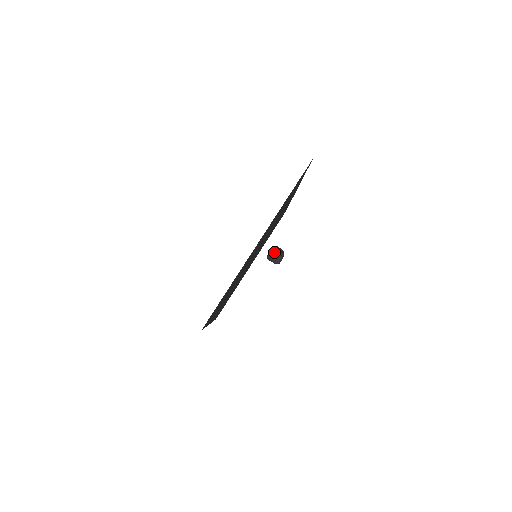
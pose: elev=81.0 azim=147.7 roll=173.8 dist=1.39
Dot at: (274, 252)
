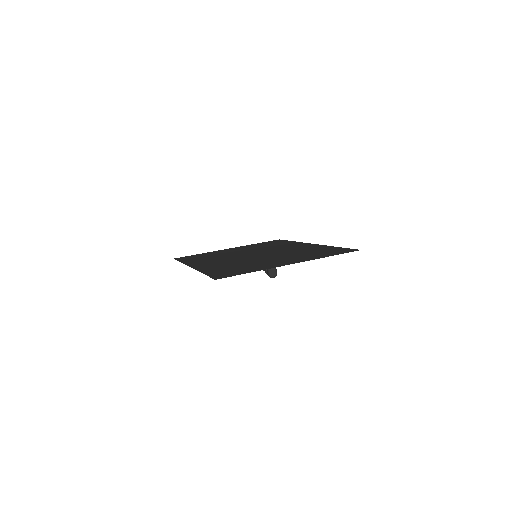
Dot at: (276, 269)
